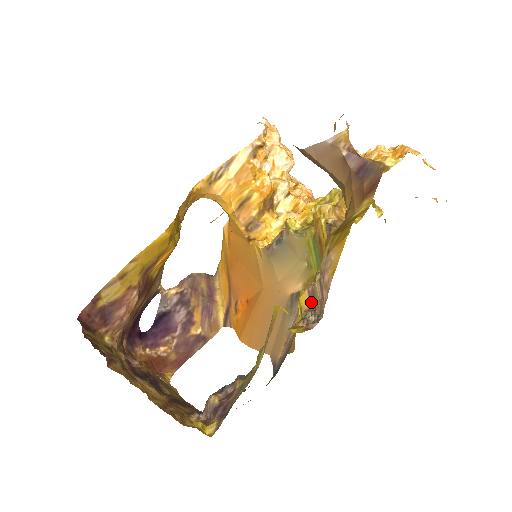
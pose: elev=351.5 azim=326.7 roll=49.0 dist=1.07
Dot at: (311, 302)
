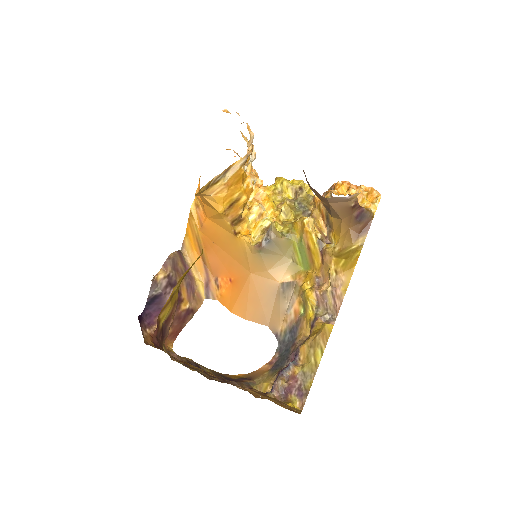
Dot at: (320, 302)
